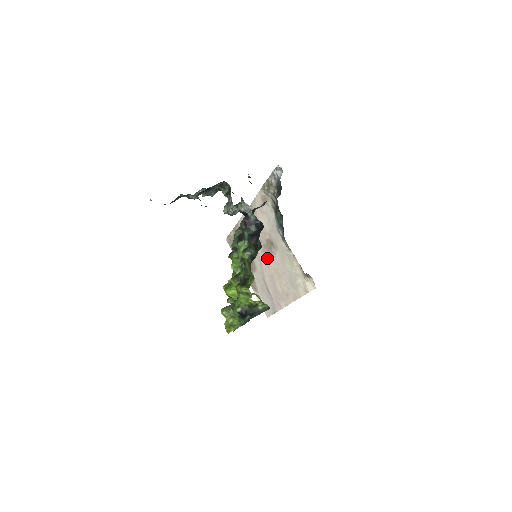
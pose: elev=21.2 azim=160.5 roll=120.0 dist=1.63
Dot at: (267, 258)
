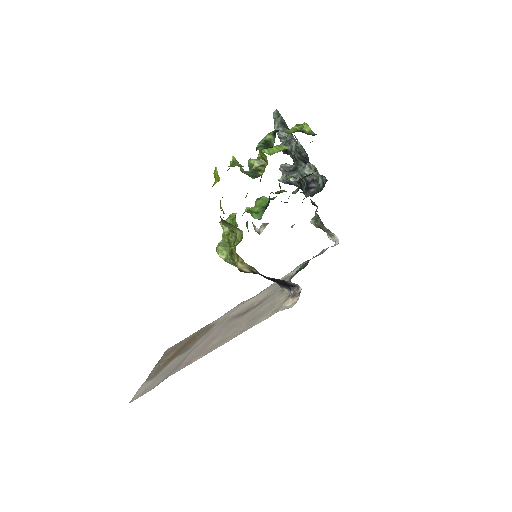
Dot at: (230, 322)
